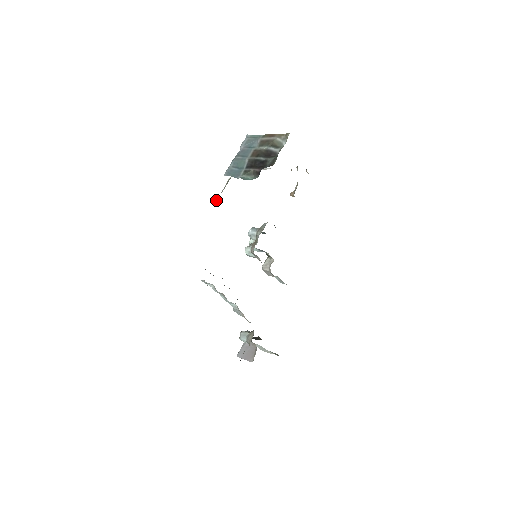
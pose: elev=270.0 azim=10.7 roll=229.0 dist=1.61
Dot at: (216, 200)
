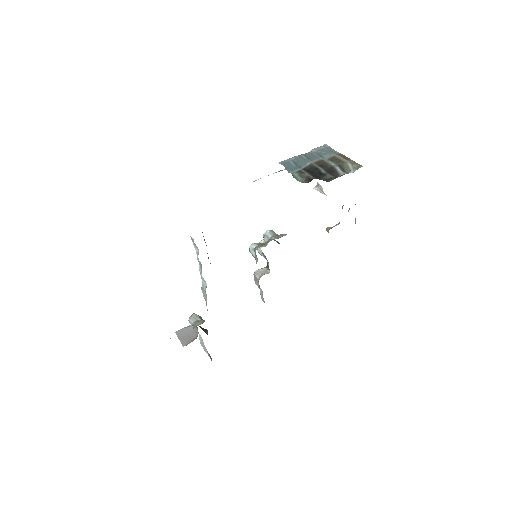
Dot at: occluded
